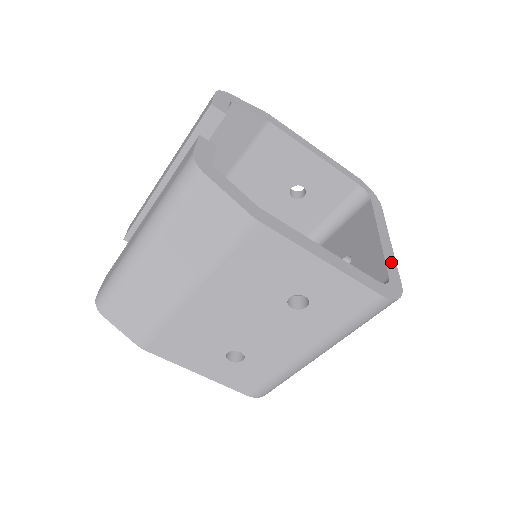
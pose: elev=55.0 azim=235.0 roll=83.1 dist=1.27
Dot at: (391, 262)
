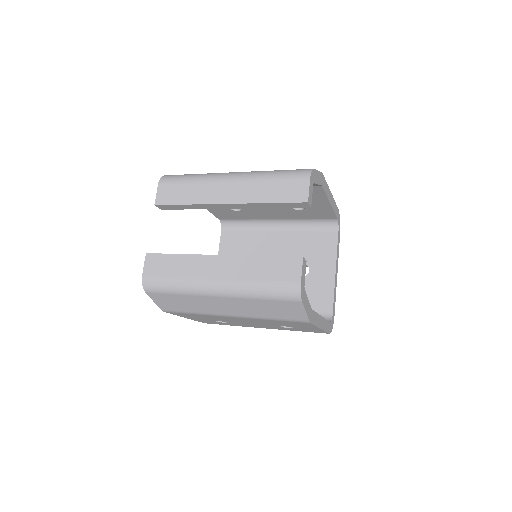
Dot at: (335, 296)
